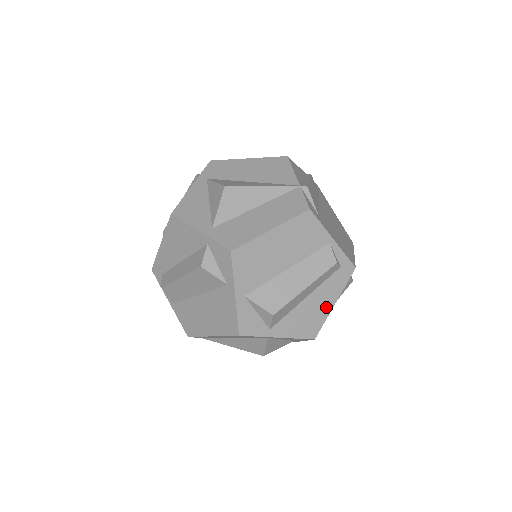
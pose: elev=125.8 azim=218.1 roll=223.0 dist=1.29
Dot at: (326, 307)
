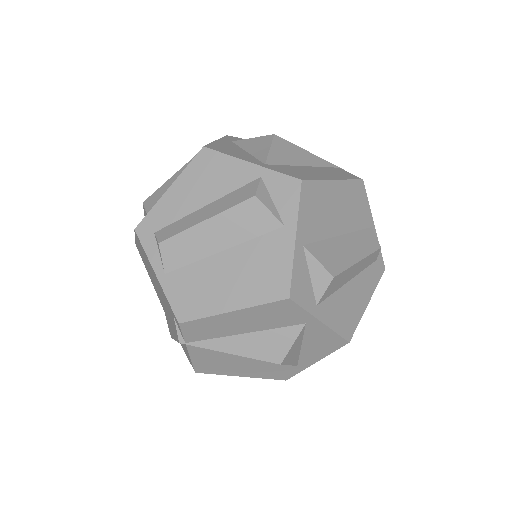
Dot at: (362, 303)
